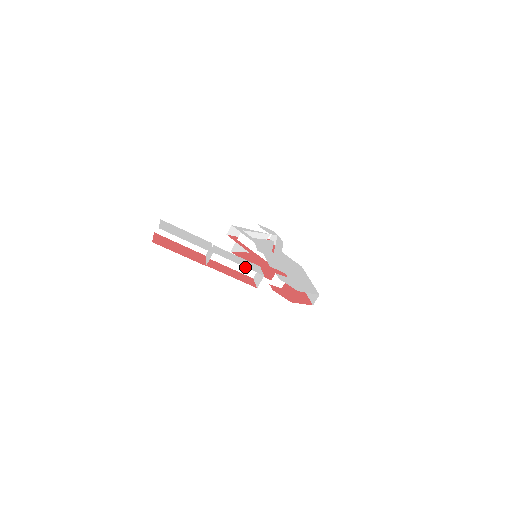
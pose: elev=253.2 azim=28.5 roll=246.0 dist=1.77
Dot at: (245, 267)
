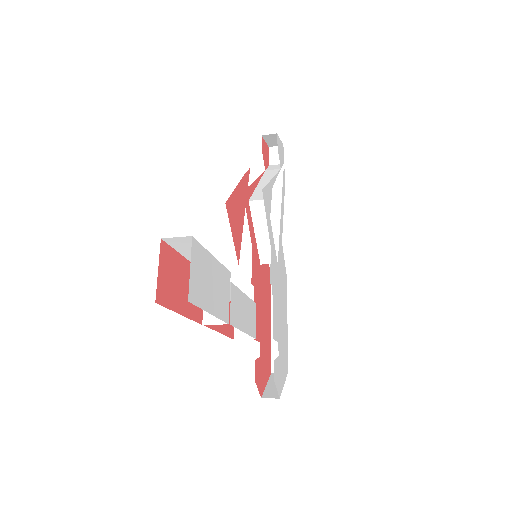
Dot at: occluded
